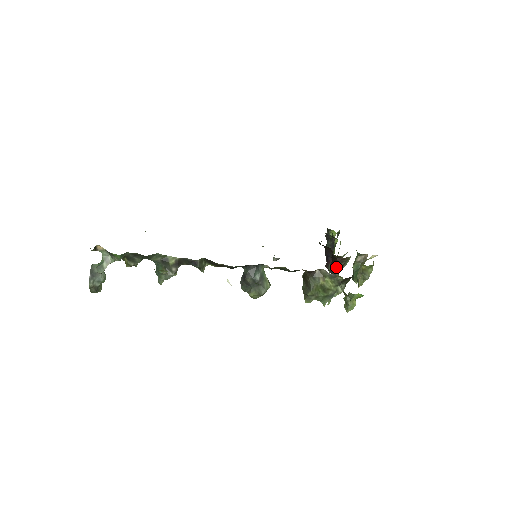
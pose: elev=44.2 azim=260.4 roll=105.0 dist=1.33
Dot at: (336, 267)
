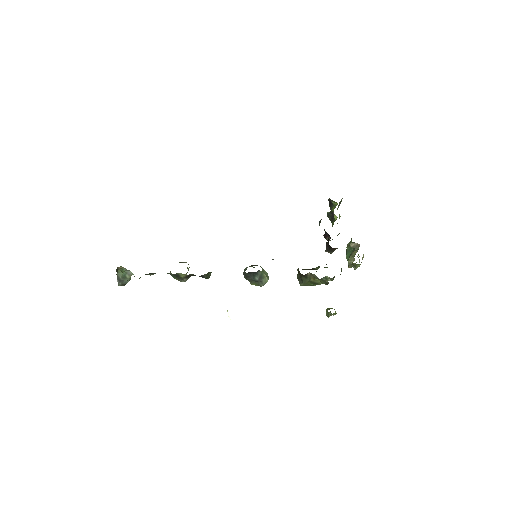
Dot at: (331, 249)
